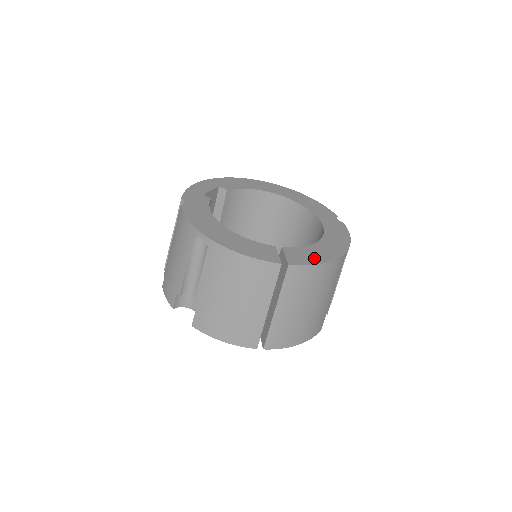
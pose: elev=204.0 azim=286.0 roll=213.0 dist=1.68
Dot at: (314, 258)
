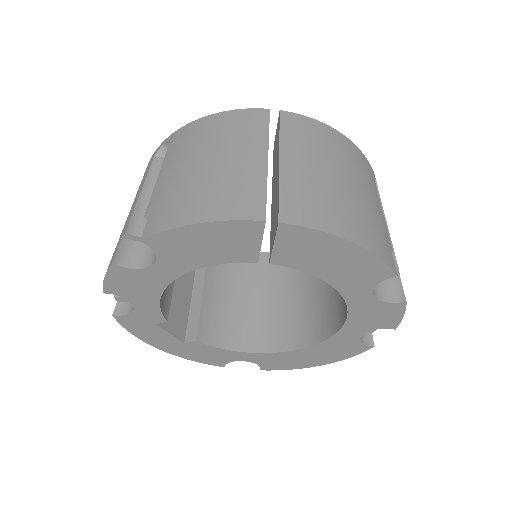
Dot at: occluded
